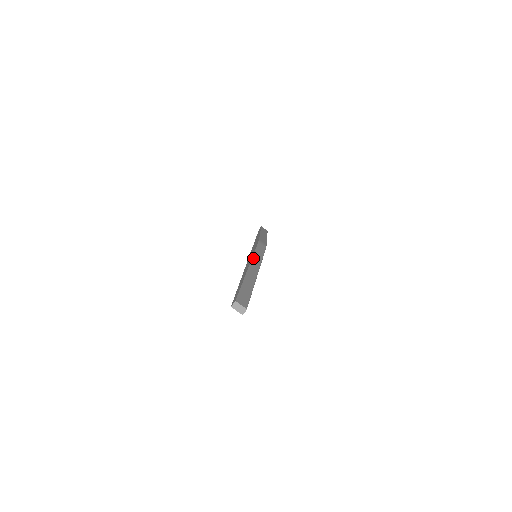
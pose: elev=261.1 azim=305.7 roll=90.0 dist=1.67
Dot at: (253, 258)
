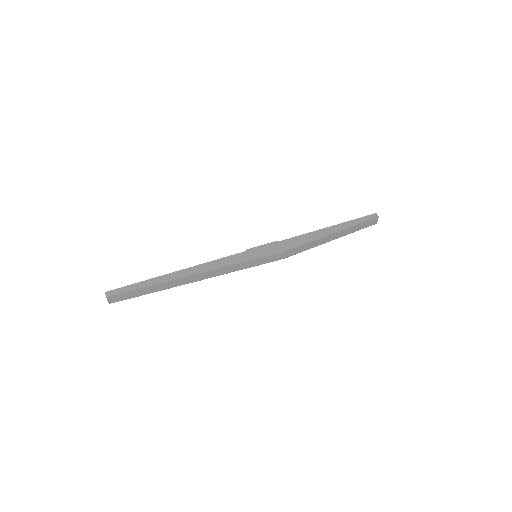
Dot at: (223, 268)
